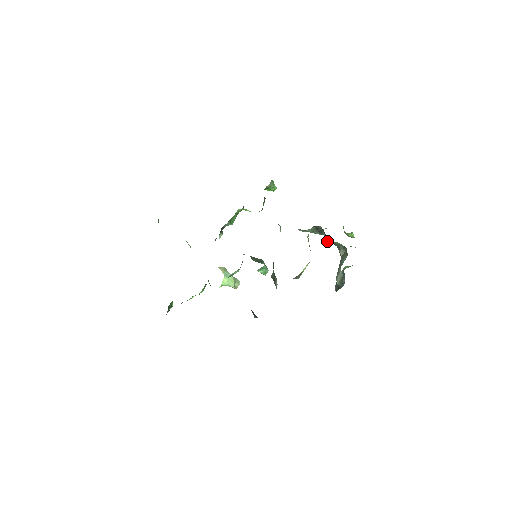
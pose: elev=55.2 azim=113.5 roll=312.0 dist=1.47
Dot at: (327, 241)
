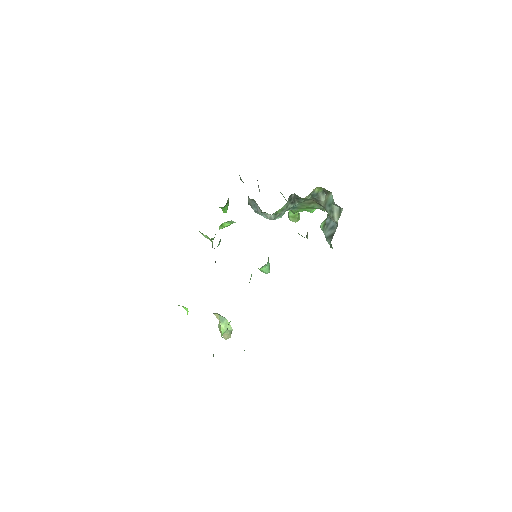
Dot at: (308, 197)
